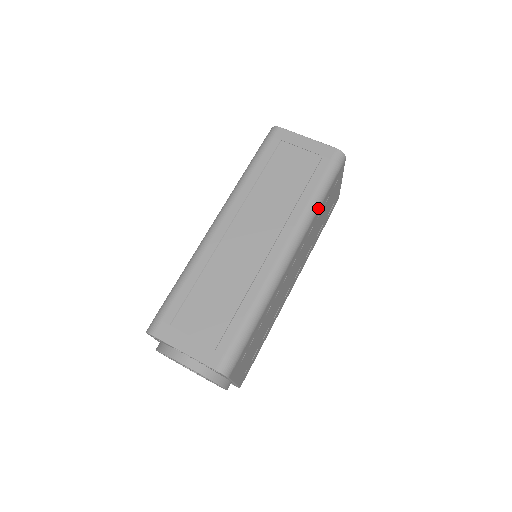
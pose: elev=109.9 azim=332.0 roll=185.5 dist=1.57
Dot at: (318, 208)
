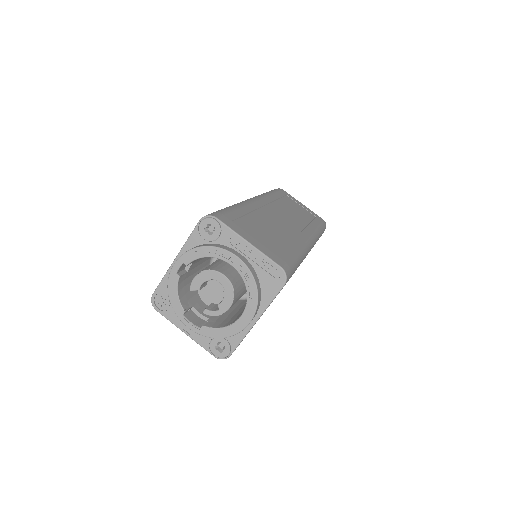
Dot at: (318, 238)
